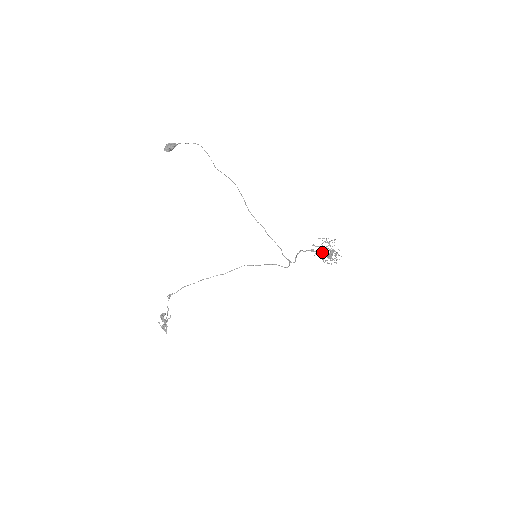
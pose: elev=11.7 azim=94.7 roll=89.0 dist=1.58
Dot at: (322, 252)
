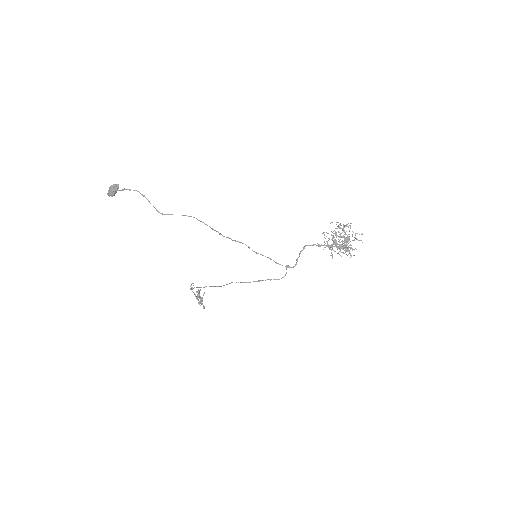
Dot at: (331, 246)
